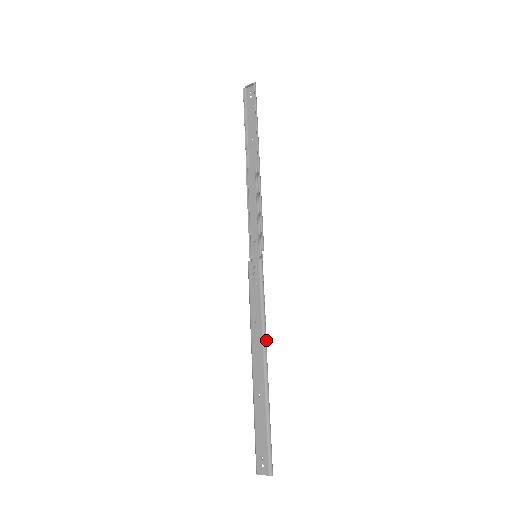
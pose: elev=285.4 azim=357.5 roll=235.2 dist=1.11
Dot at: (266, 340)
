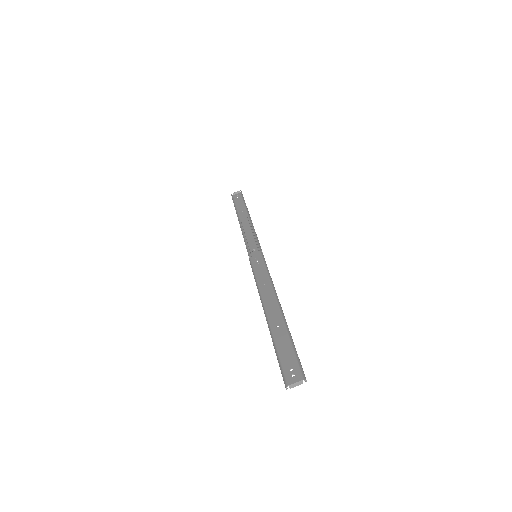
Dot at: occluded
